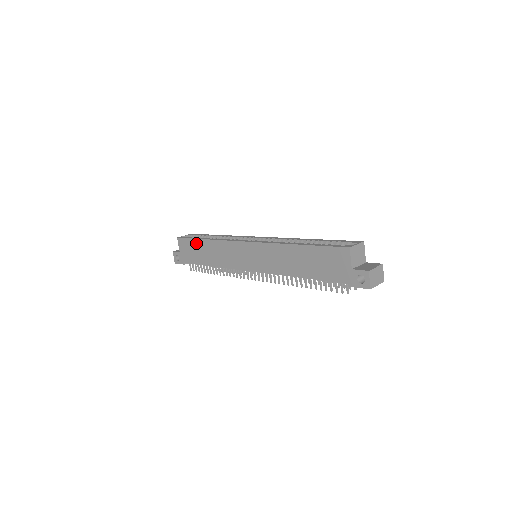
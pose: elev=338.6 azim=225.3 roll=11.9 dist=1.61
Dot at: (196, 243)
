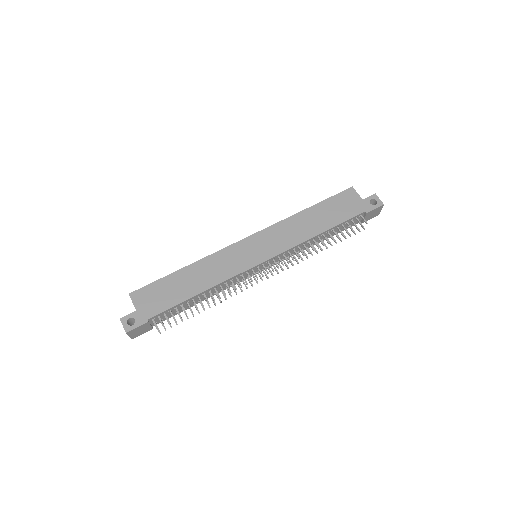
Dot at: (168, 280)
